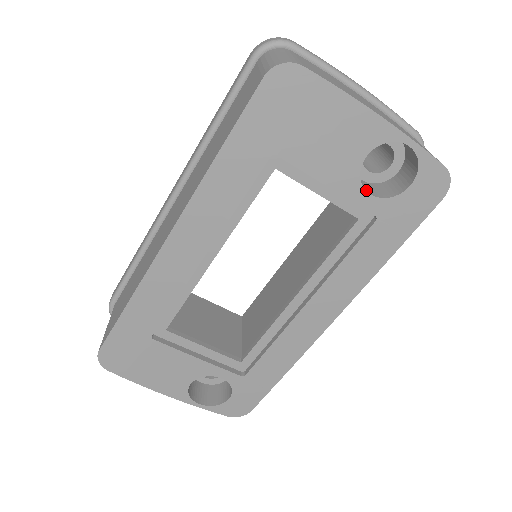
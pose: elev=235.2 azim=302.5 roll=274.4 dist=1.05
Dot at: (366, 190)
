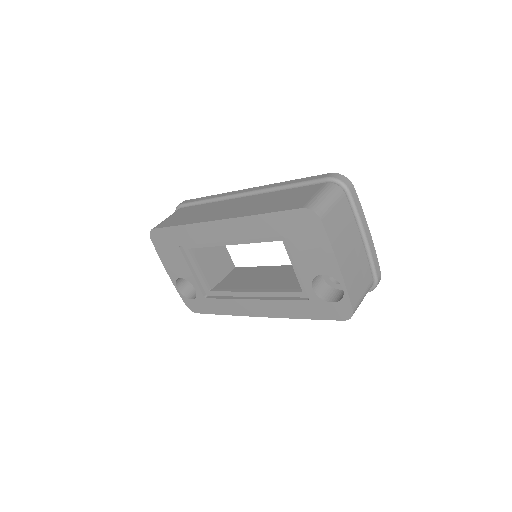
Dot at: (313, 285)
